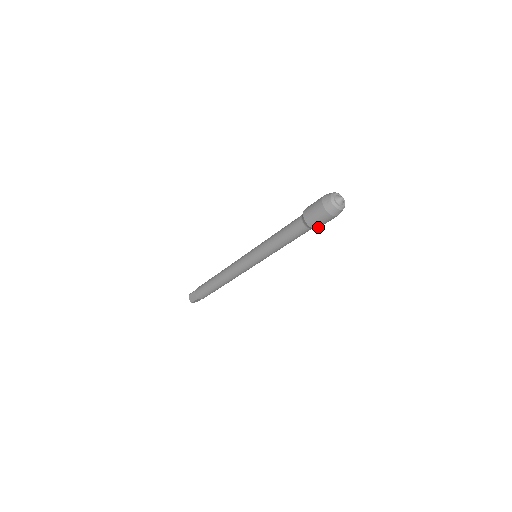
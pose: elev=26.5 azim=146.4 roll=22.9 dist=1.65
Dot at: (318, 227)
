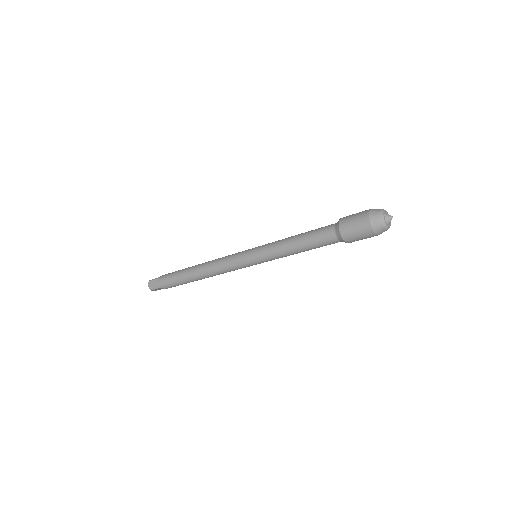
Dot at: (351, 242)
